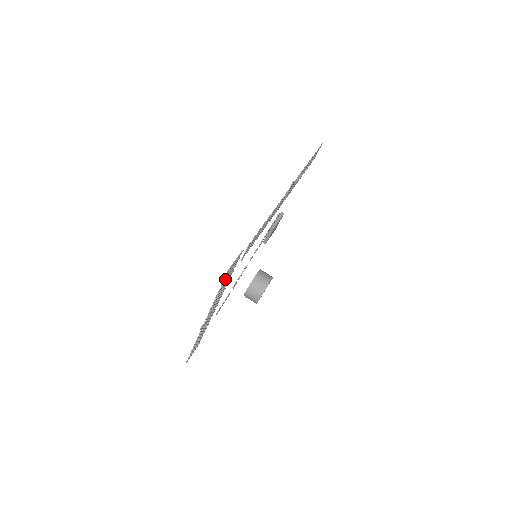
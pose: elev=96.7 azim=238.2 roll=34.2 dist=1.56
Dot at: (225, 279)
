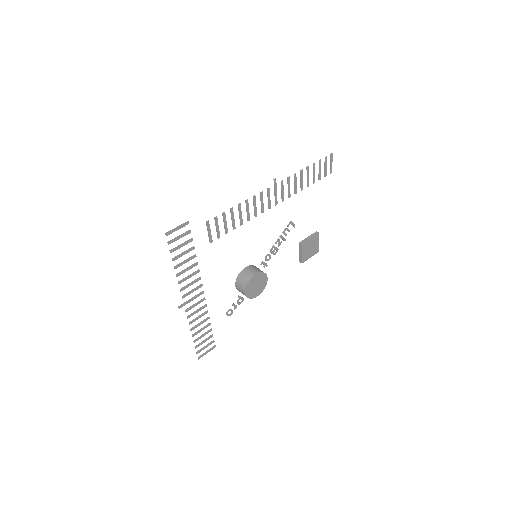
Dot at: (174, 248)
